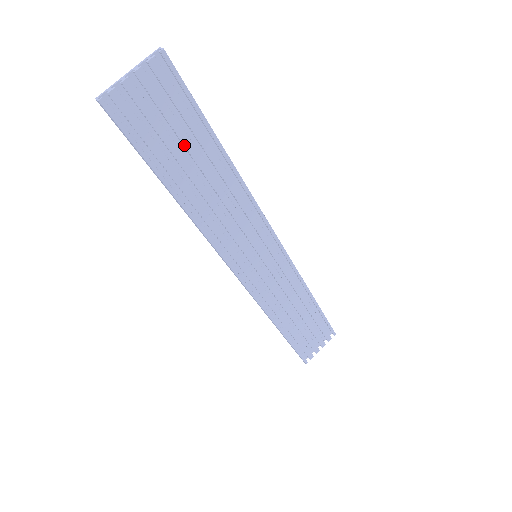
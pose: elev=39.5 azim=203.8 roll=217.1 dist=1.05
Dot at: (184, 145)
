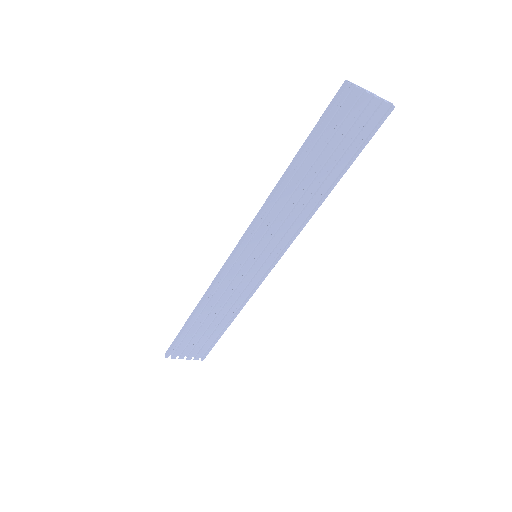
Dot at: (333, 155)
